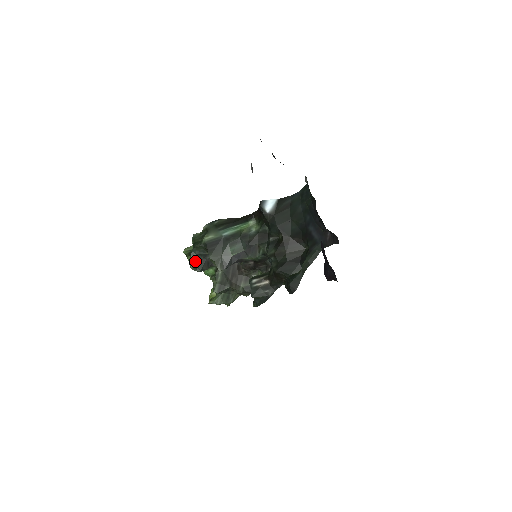
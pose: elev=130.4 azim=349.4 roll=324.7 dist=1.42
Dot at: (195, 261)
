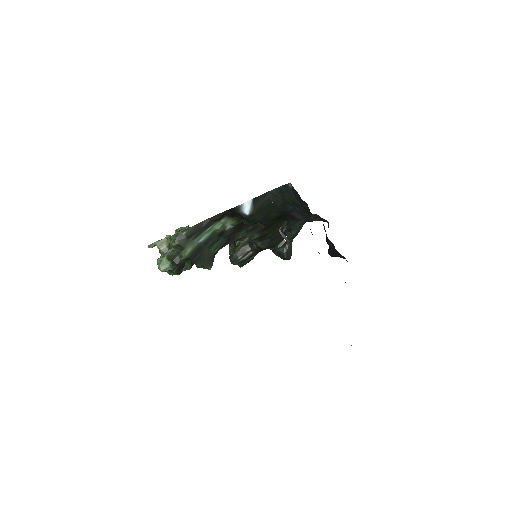
Dot at: (177, 271)
